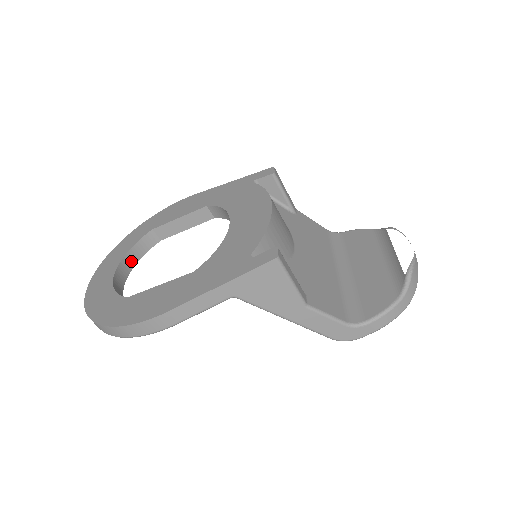
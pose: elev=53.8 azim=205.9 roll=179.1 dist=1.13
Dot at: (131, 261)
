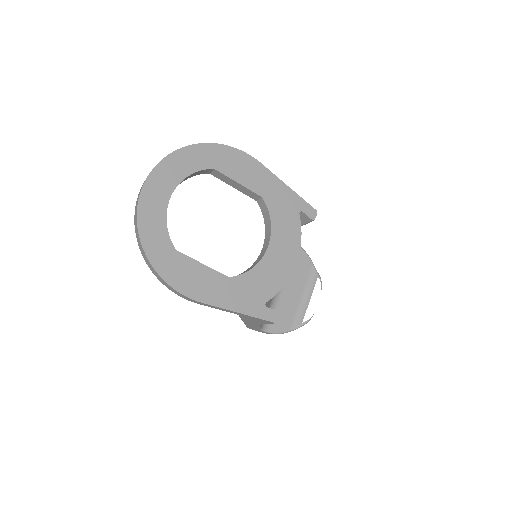
Dot at: occluded
